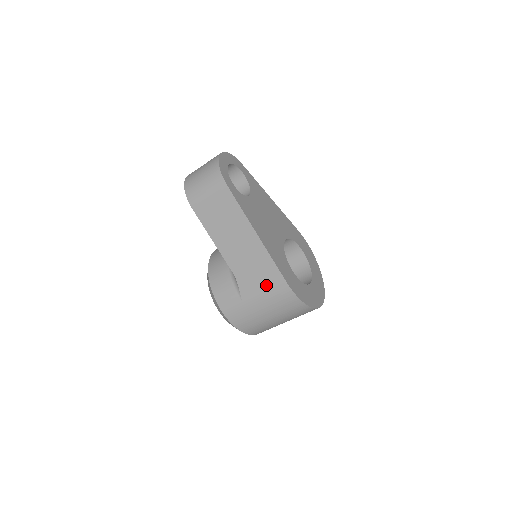
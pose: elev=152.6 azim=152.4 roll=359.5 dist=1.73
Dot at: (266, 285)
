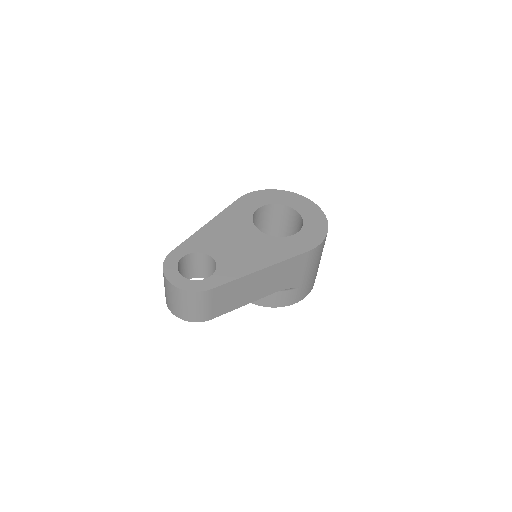
Dot at: (300, 267)
